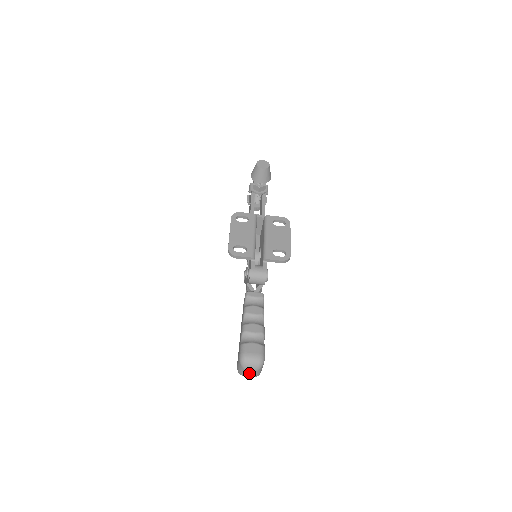
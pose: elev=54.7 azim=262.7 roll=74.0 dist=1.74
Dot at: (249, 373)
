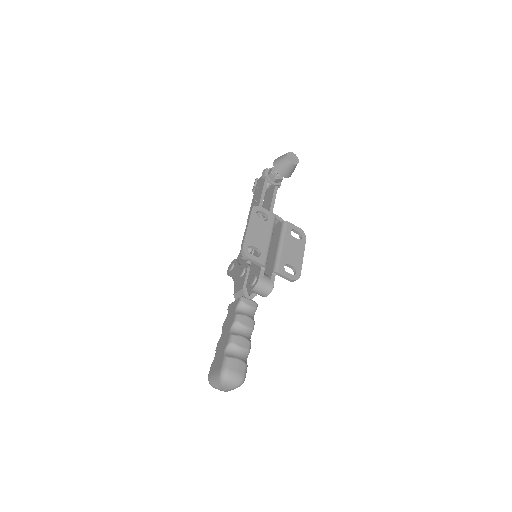
Dot at: (223, 388)
